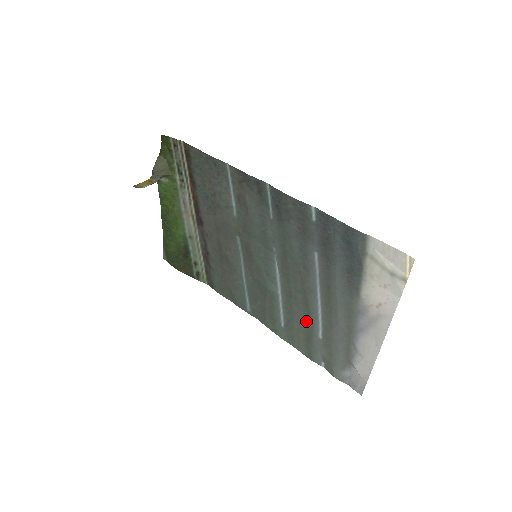
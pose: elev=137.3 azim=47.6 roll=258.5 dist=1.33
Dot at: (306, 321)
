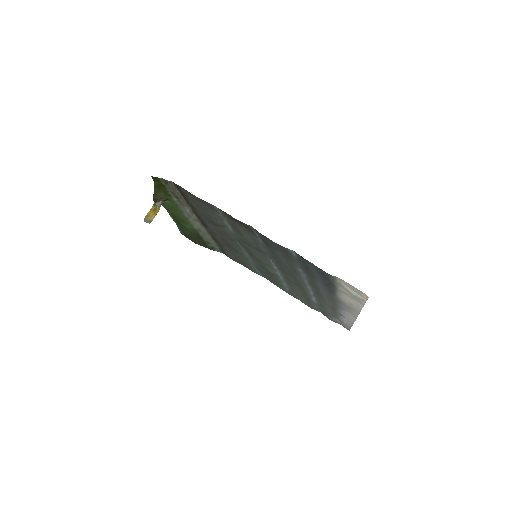
Dot at: (303, 292)
